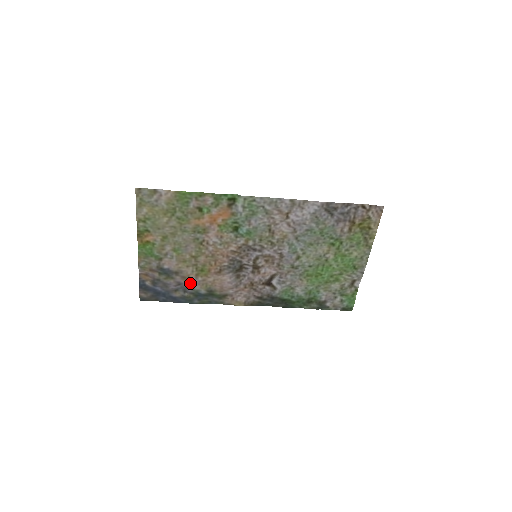
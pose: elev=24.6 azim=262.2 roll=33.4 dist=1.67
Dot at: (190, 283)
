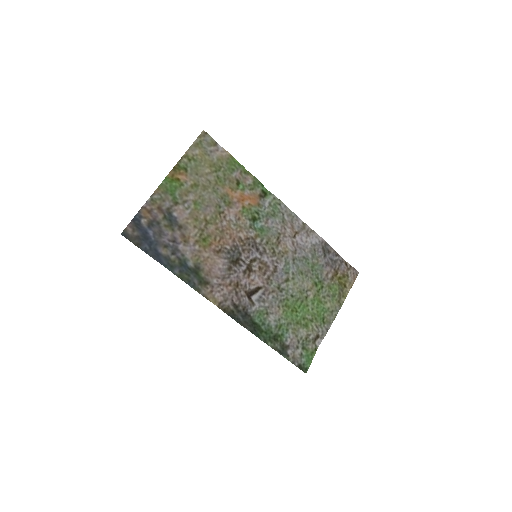
Dot at: (185, 246)
